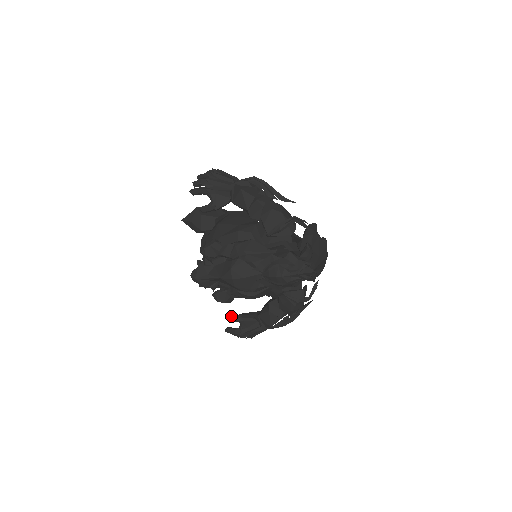
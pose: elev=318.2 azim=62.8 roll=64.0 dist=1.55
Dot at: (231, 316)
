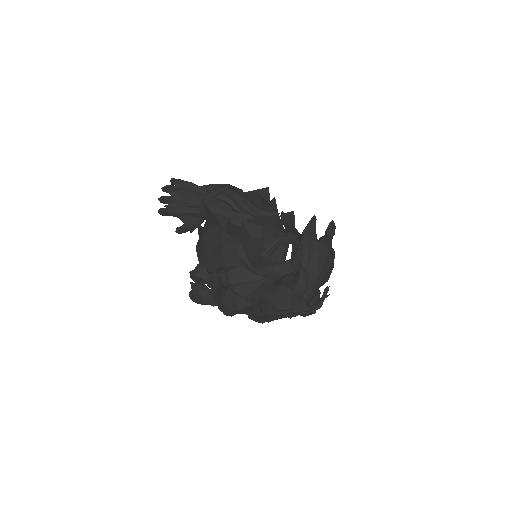
Dot at: occluded
